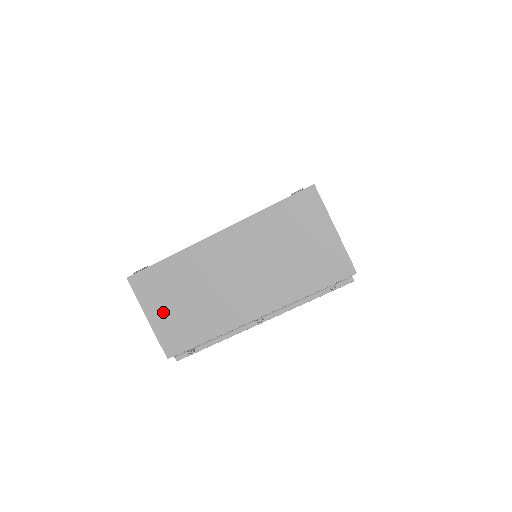
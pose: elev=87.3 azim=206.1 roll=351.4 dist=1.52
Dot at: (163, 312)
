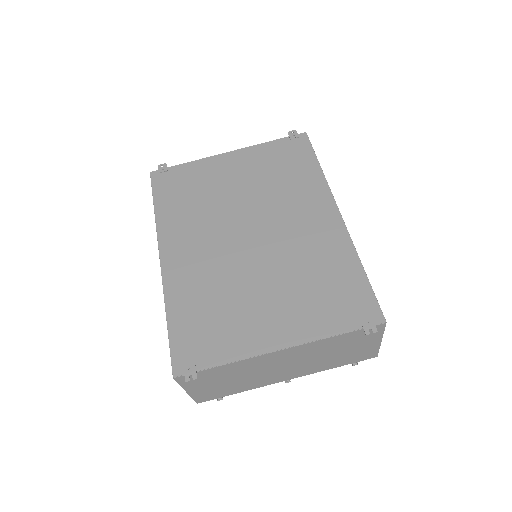
Dot at: (204, 388)
